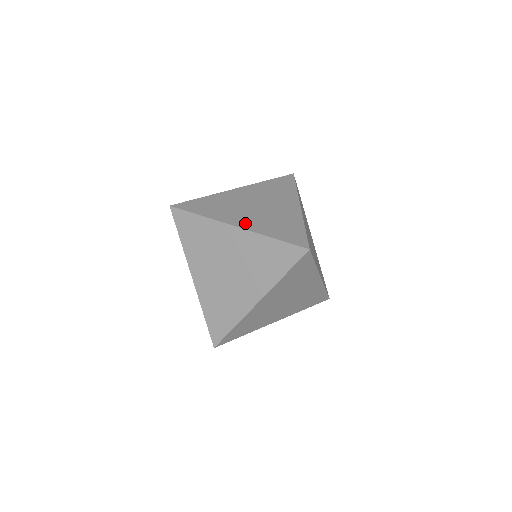
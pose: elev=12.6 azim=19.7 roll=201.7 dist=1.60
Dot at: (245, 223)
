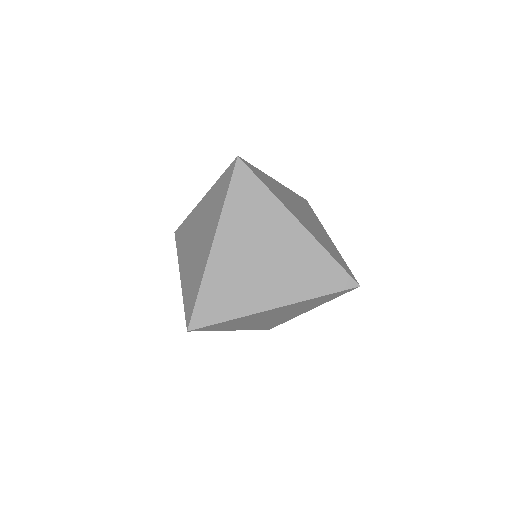
Dot at: (279, 297)
